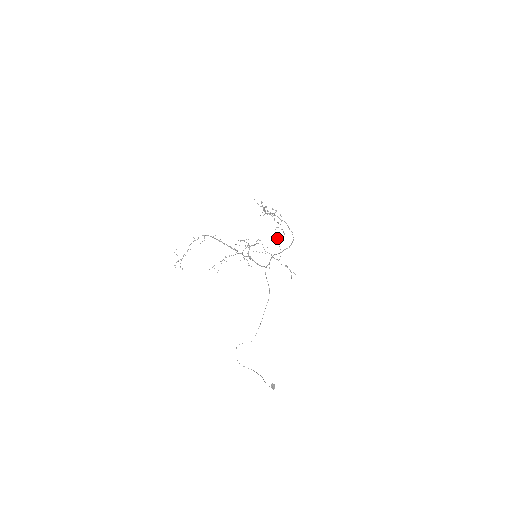
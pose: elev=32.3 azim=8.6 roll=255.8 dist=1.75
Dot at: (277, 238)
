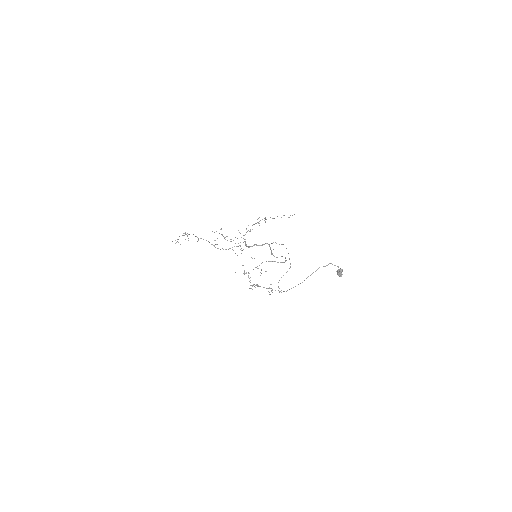
Dot at: (265, 222)
